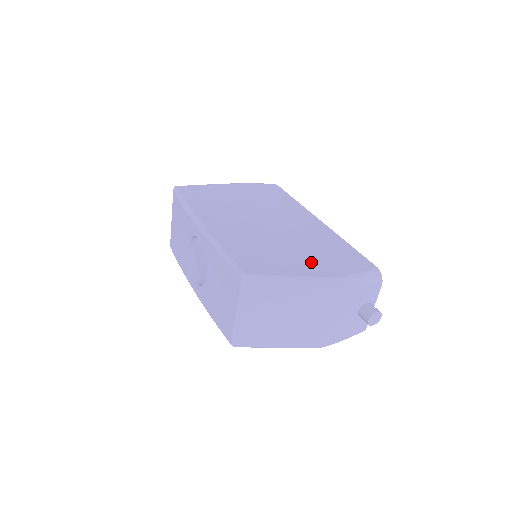
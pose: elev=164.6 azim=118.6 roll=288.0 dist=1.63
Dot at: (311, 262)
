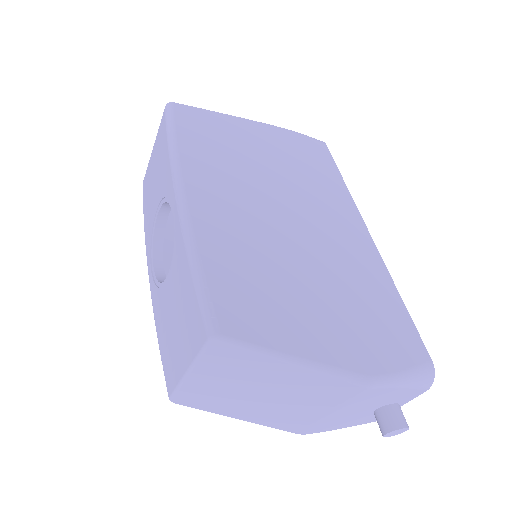
Dot at: (335, 328)
